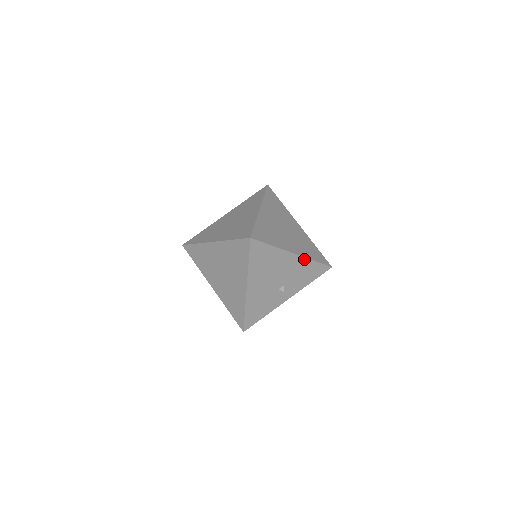
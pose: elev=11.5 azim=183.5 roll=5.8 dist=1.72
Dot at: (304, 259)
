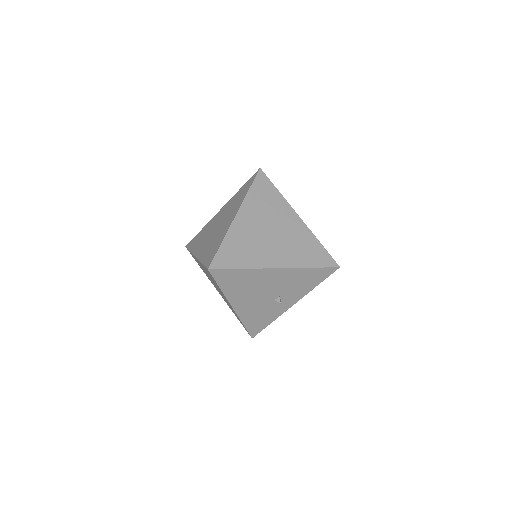
Dot at: (294, 269)
